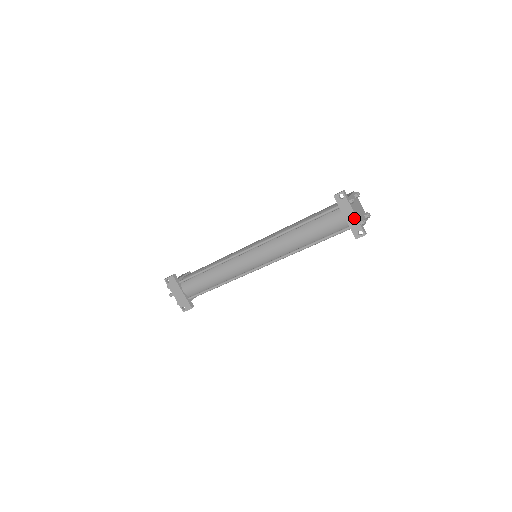
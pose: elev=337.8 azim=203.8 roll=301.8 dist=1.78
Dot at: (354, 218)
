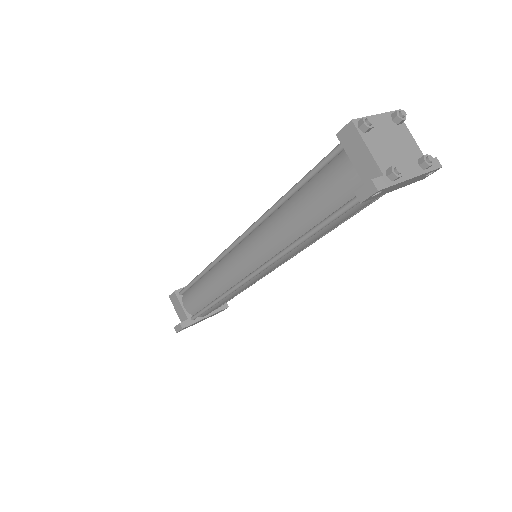
Dot at: (413, 179)
